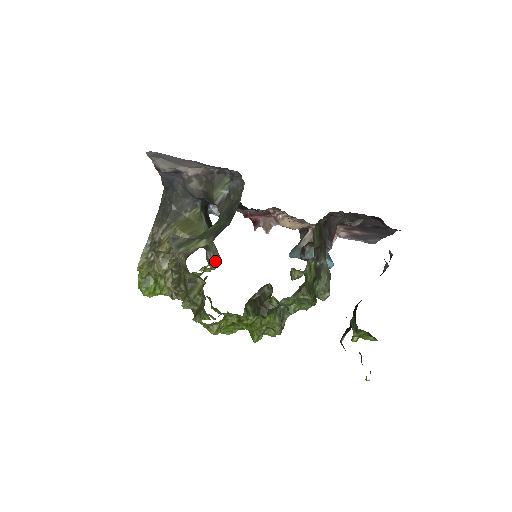
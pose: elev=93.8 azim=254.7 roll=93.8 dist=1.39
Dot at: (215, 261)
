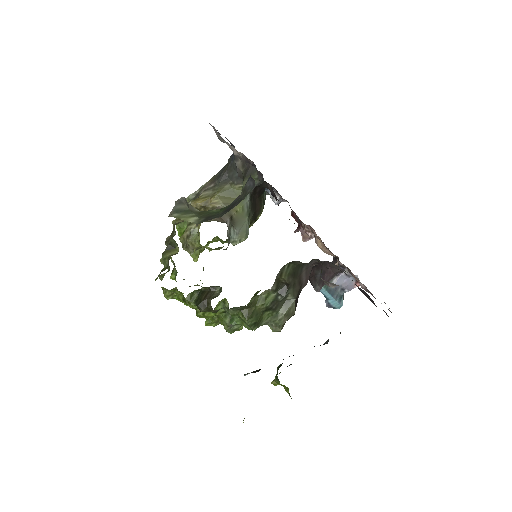
Dot at: (237, 238)
